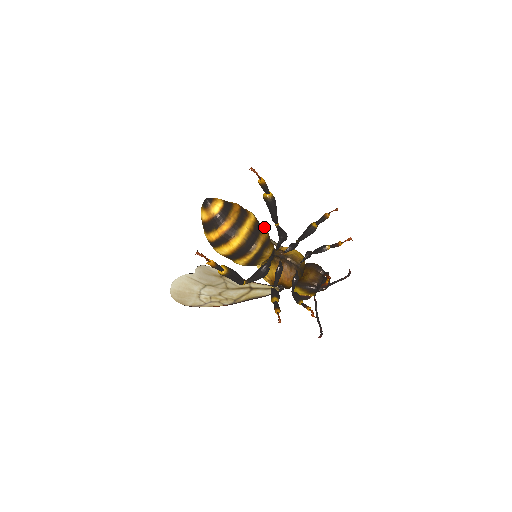
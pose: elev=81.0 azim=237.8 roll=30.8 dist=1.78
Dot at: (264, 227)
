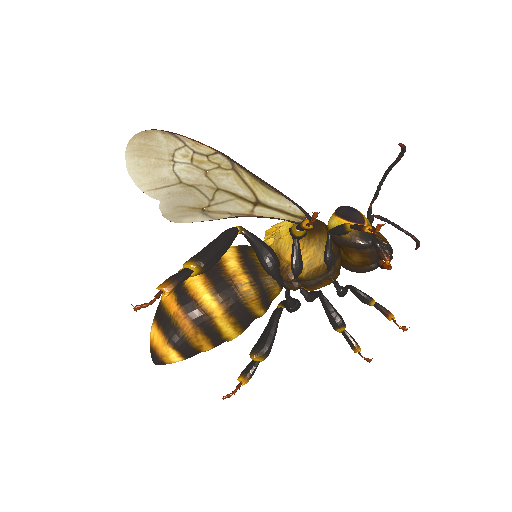
Dot at: (236, 279)
